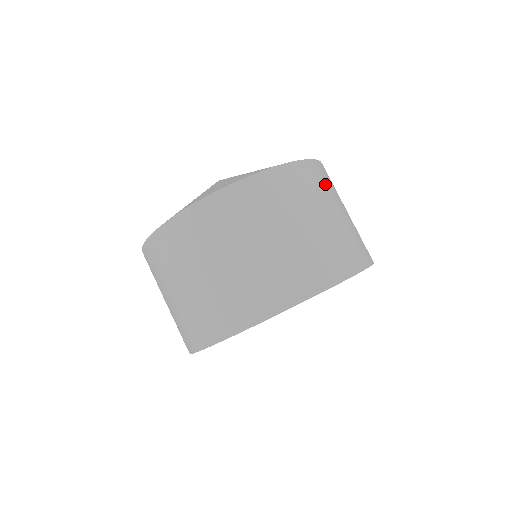
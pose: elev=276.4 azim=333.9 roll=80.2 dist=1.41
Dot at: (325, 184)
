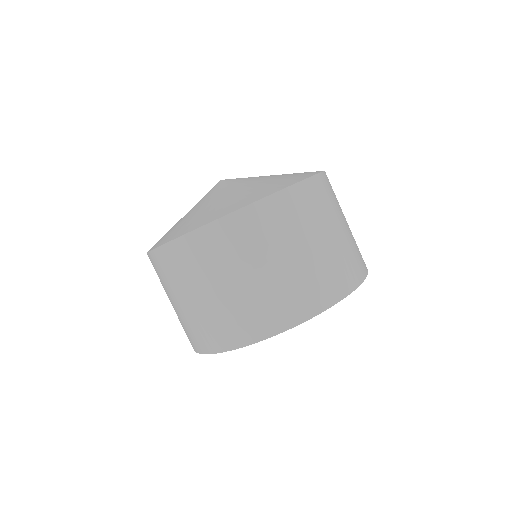
Dot at: (261, 233)
